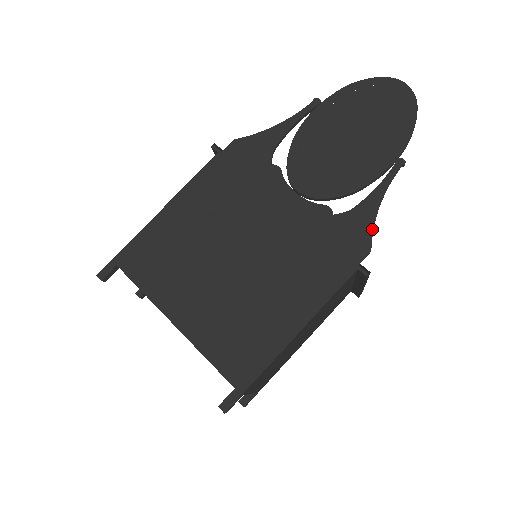
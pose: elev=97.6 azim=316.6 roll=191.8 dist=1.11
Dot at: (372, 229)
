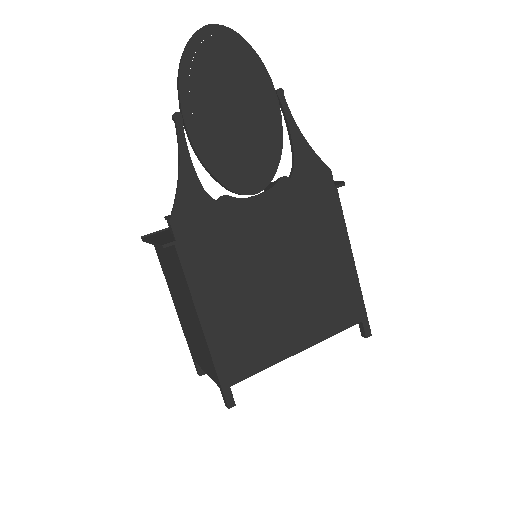
Dot at: (317, 157)
